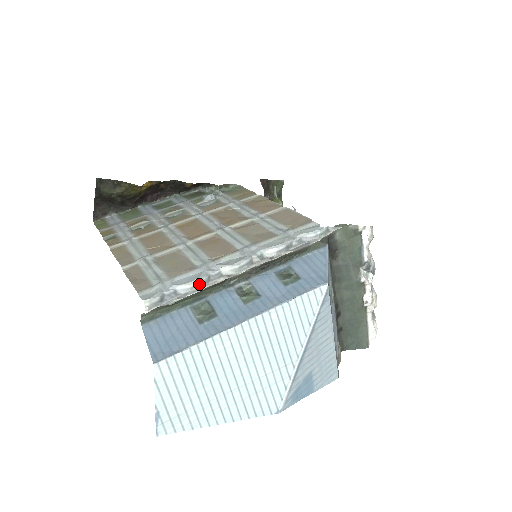
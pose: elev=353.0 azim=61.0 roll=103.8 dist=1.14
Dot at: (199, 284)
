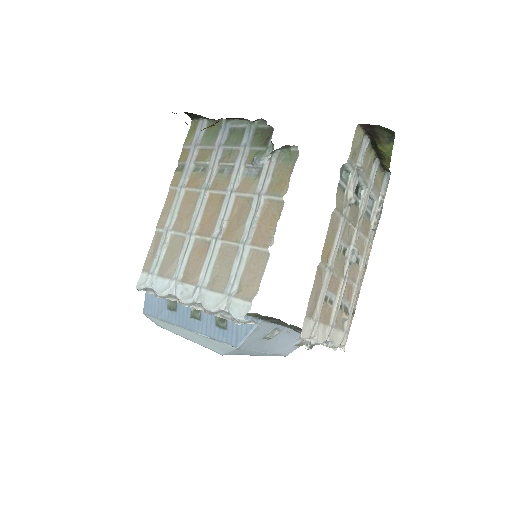
Dot at: (162, 296)
